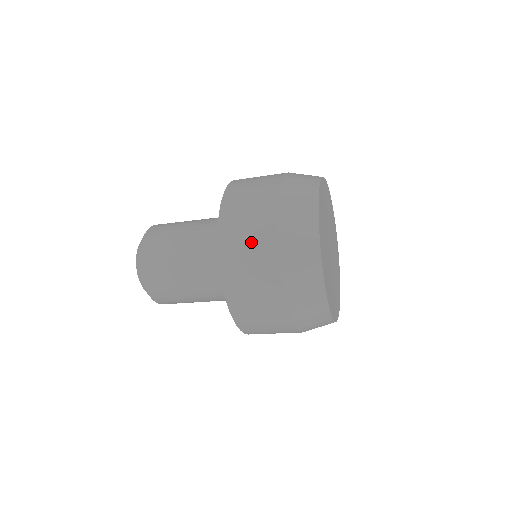
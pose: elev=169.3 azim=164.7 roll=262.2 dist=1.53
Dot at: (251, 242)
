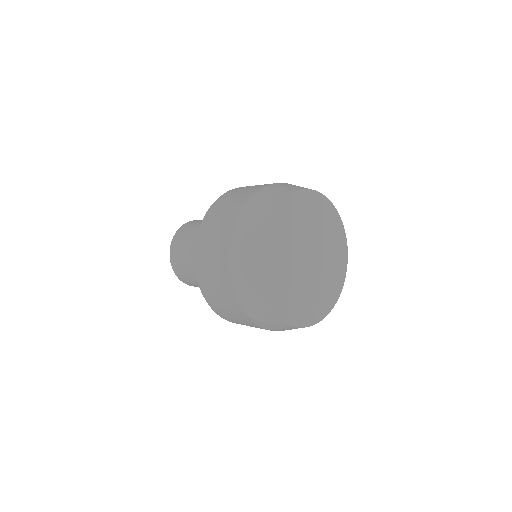
Dot at: (229, 205)
